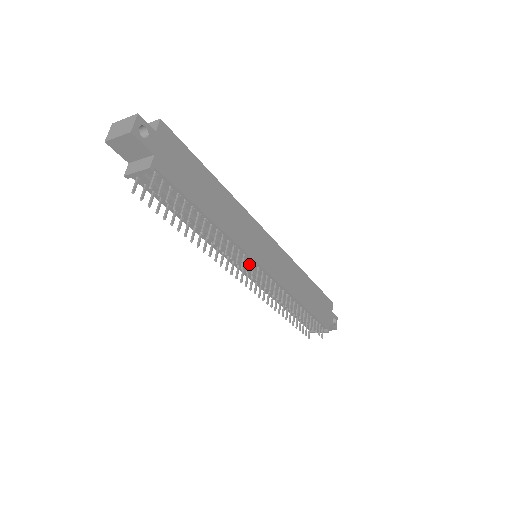
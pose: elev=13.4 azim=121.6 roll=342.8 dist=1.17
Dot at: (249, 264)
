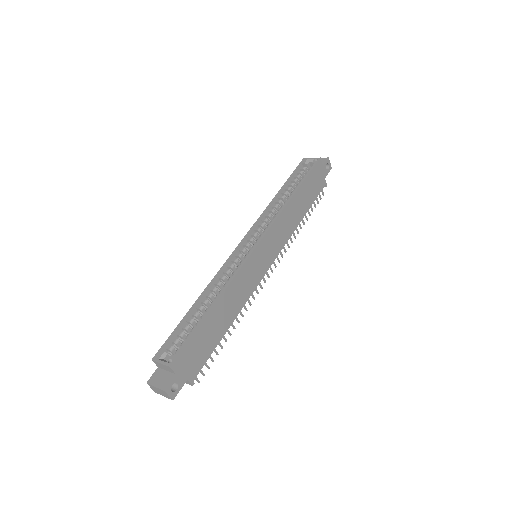
Dot at: (260, 283)
